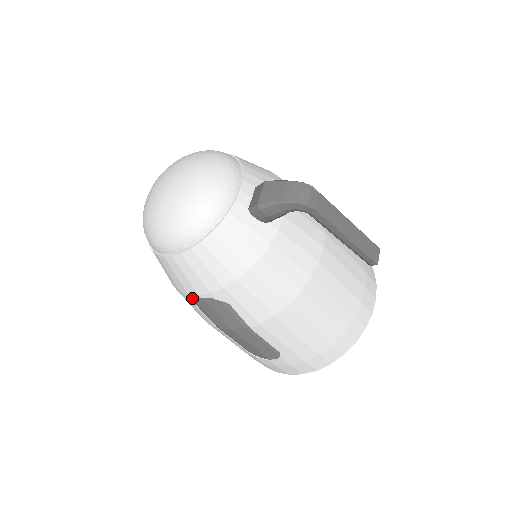
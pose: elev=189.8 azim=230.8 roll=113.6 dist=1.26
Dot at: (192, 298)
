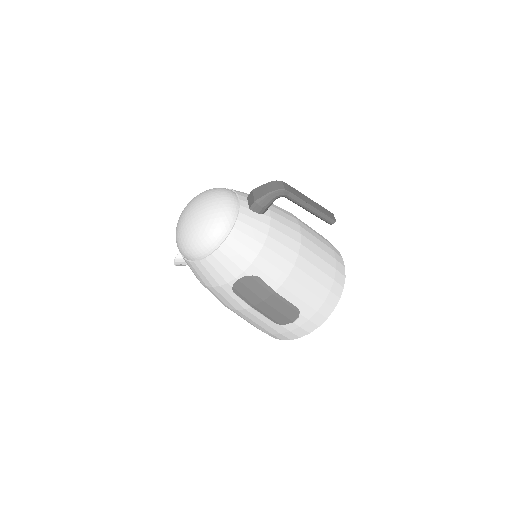
Dot at: (231, 285)
